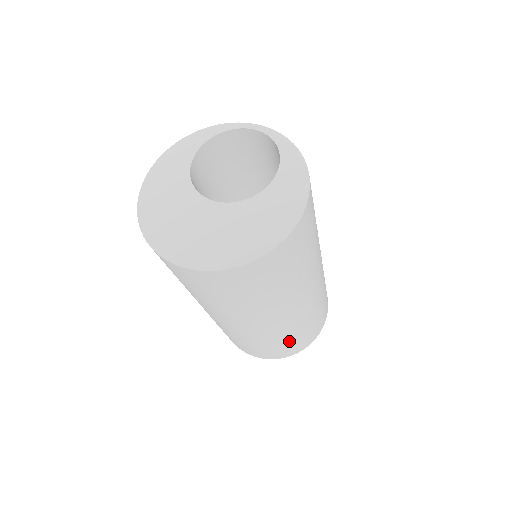
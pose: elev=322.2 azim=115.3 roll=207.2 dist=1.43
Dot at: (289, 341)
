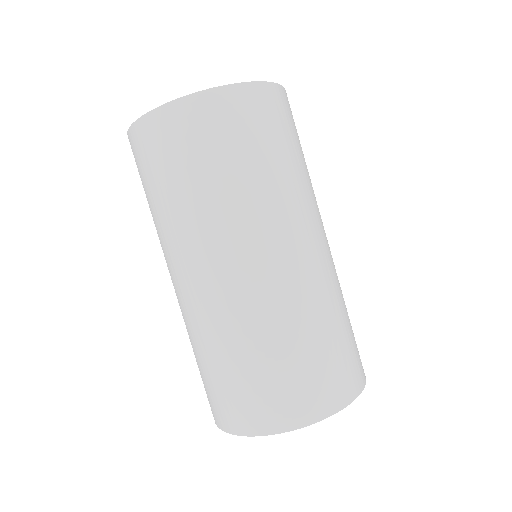
Dot at: (249, 367)
